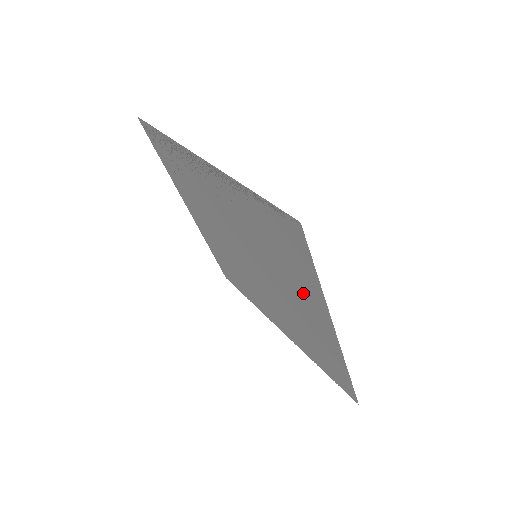
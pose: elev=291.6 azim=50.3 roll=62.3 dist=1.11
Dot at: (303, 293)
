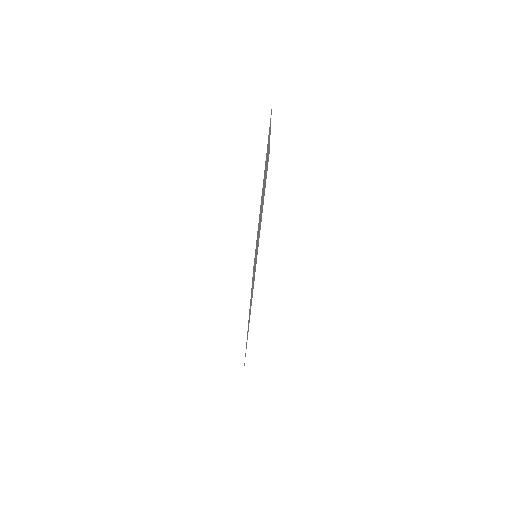
Dot at: (250, 303)
